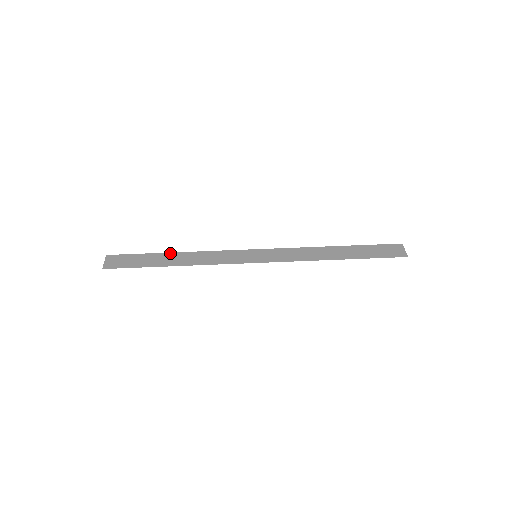
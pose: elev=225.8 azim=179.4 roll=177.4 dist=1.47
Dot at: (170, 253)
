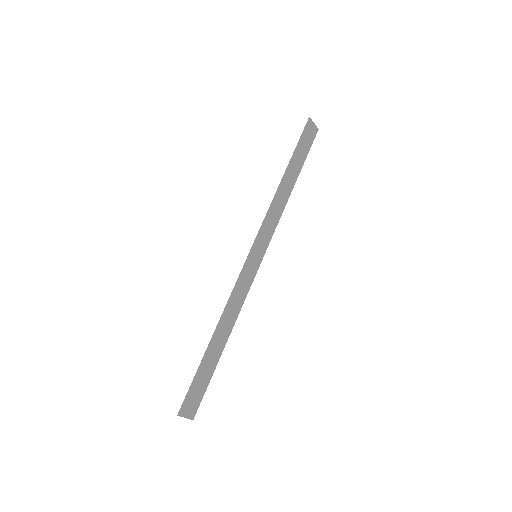
Dot at: (212, 342)
